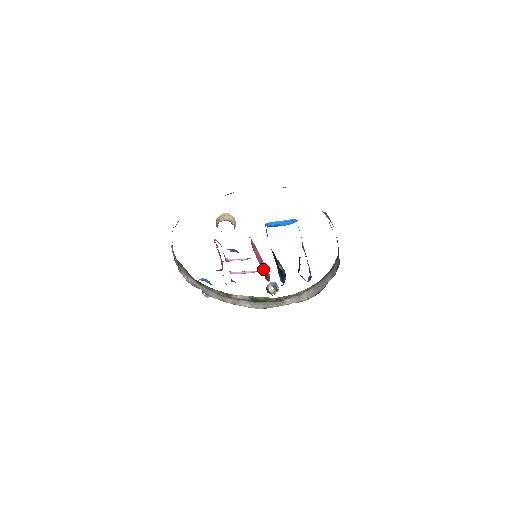
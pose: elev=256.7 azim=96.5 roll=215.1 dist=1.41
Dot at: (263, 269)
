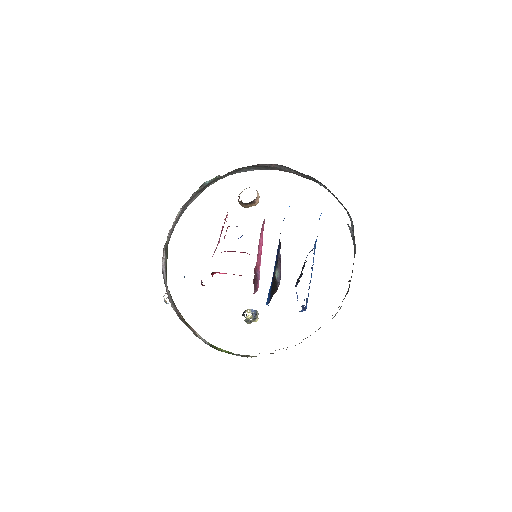
Dot at: (256, 270)
